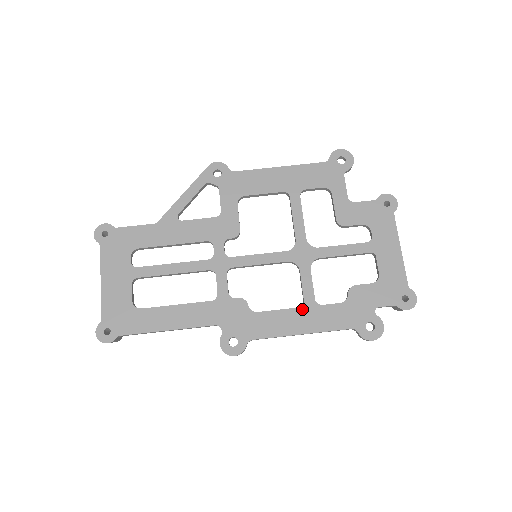
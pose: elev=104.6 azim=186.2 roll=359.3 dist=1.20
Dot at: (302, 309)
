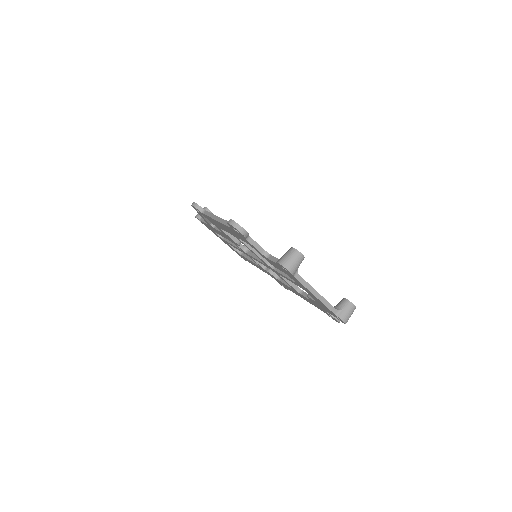
Dot at: occluded
